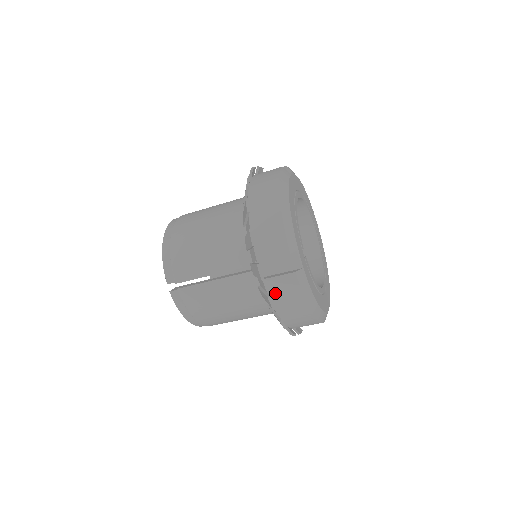
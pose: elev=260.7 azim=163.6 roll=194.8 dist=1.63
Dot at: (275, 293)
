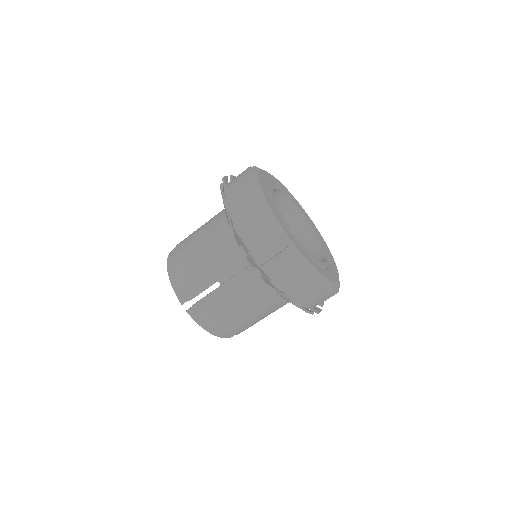
Dot at: (276, 275)
